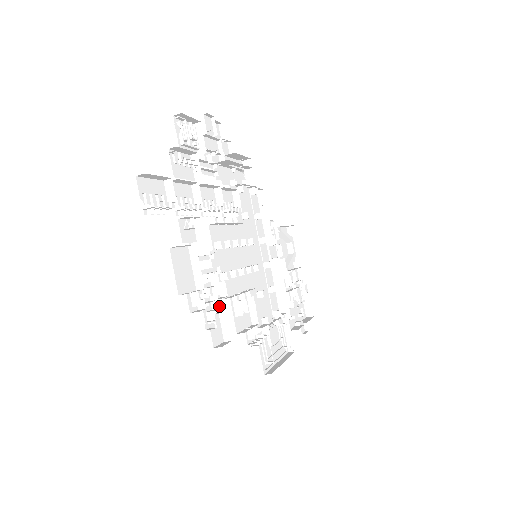
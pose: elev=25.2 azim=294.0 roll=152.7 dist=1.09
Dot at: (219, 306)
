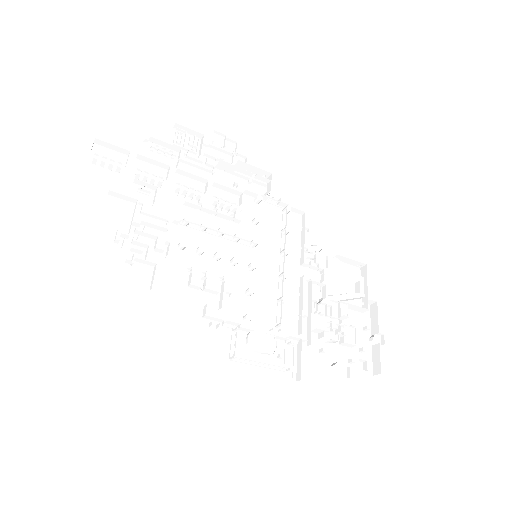
Dot at: occluded
